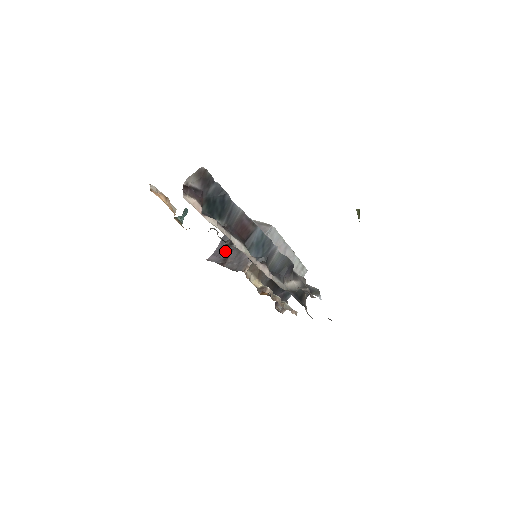
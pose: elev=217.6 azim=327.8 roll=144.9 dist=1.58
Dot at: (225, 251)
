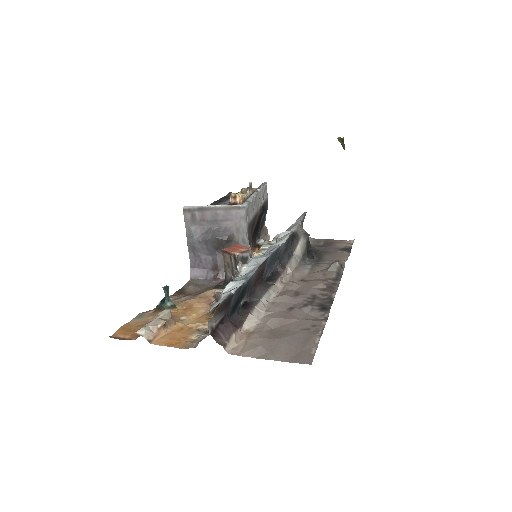
Dot at: (205, 259)
